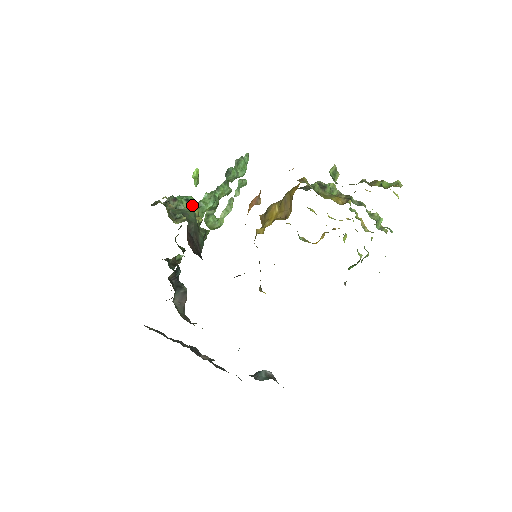
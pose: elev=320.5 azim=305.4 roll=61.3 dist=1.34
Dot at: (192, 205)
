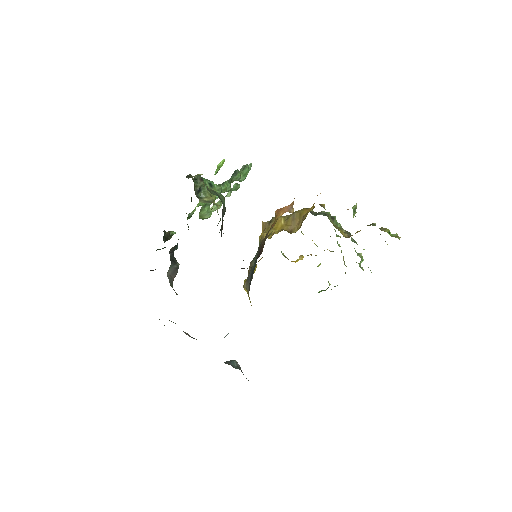
Dot at: occluded
